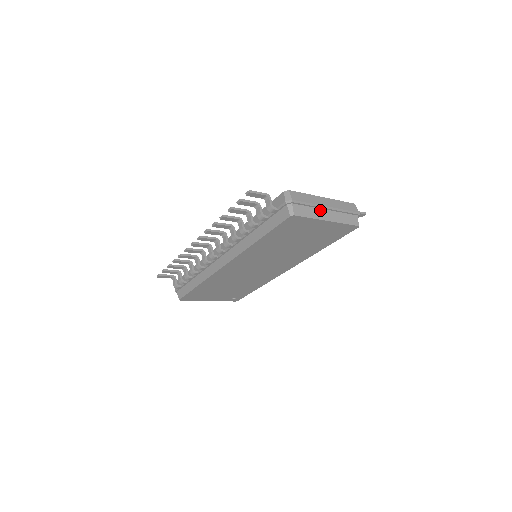
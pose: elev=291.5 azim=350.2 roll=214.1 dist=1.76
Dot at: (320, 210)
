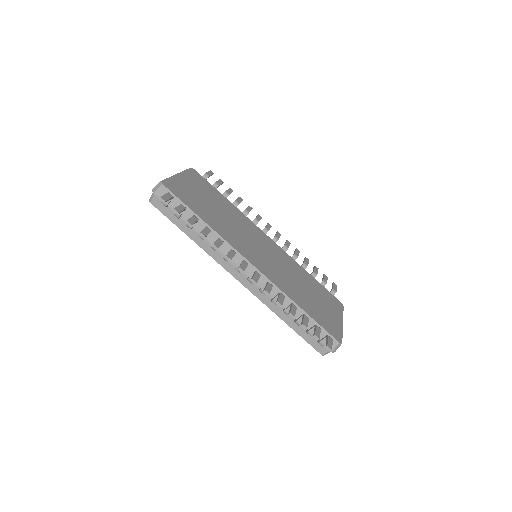
Dot at: occluded
